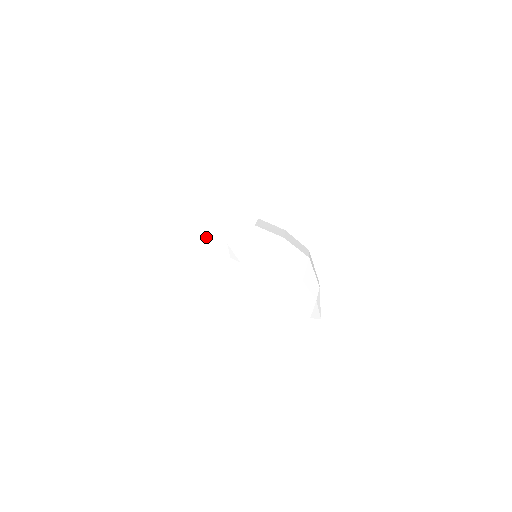
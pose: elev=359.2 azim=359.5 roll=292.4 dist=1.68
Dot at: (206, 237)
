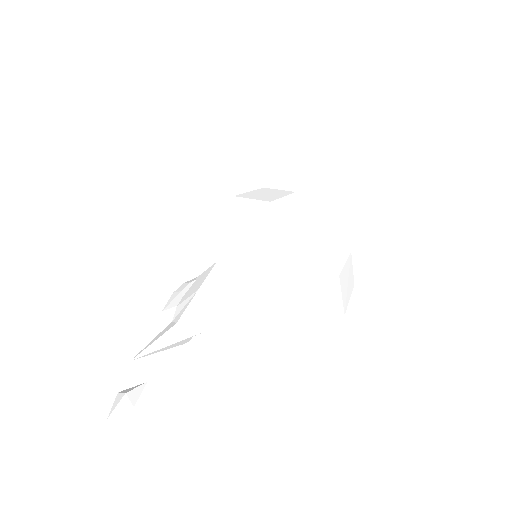
Dot at: (223, 316)
